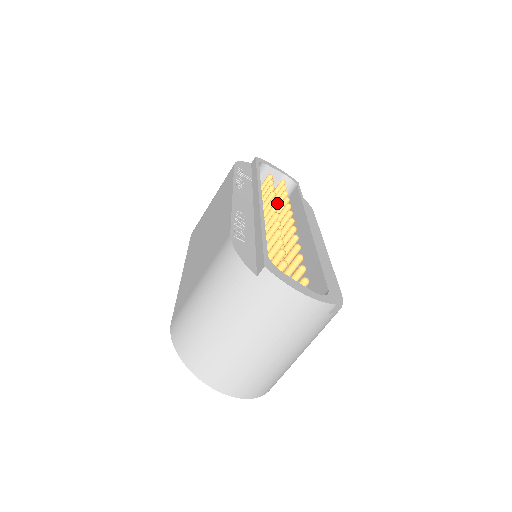
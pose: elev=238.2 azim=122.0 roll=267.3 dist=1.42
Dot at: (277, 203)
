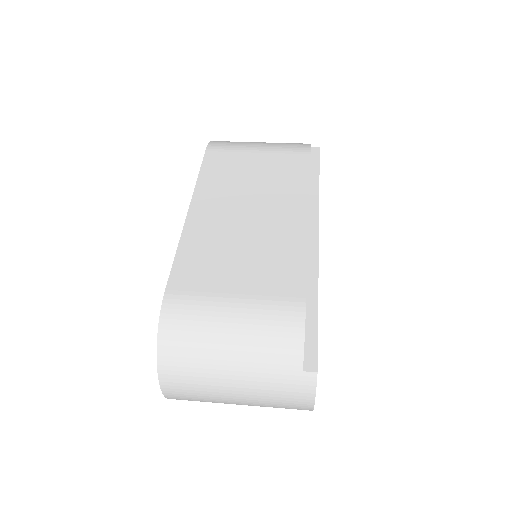
Dot at: occluded
